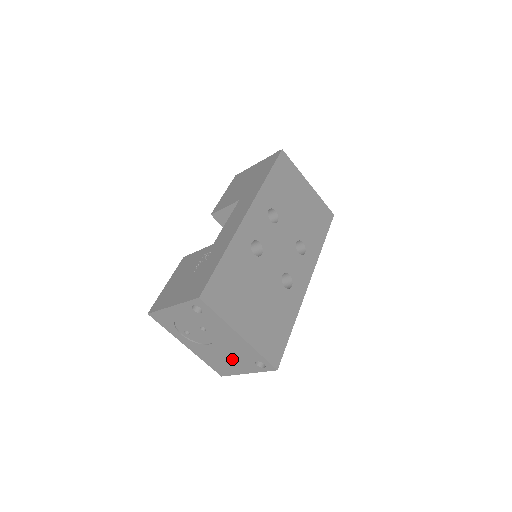
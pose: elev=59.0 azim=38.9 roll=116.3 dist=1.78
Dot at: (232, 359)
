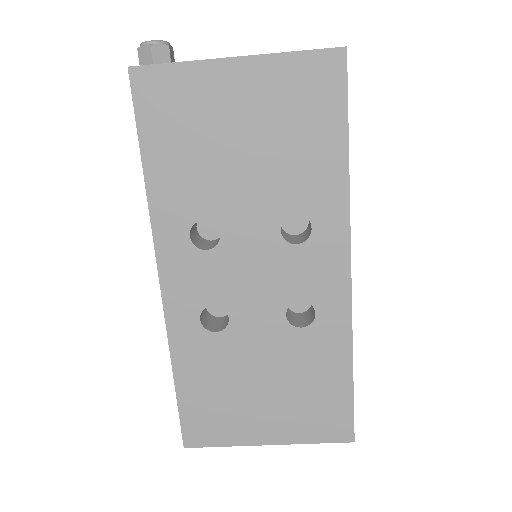
Dot at: occluded
